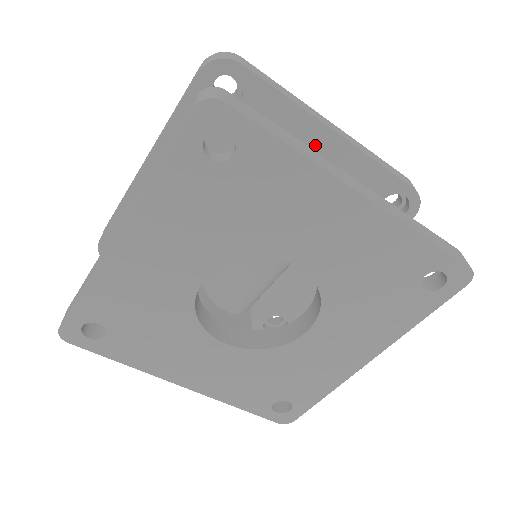
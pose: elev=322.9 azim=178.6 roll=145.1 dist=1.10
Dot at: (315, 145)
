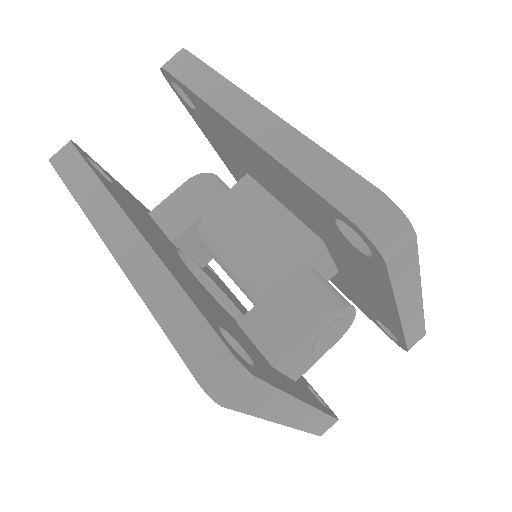
Dot at: (379, 298)
